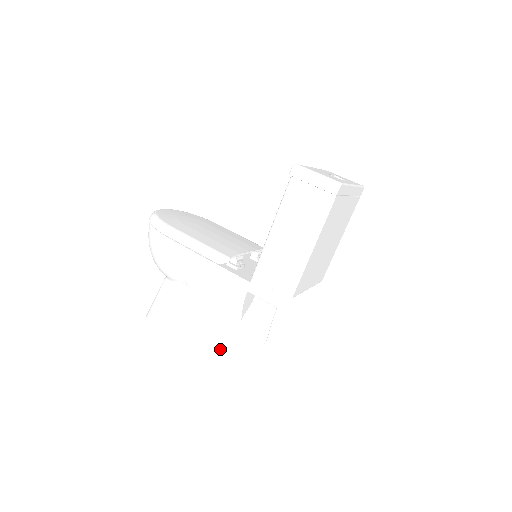
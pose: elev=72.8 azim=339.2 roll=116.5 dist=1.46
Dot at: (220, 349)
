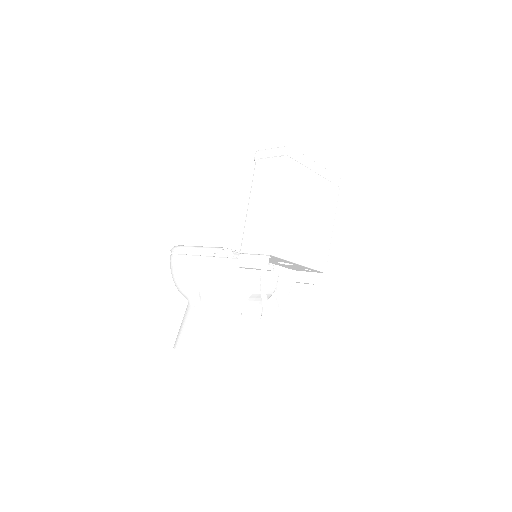
Dot at: (228, 340)
